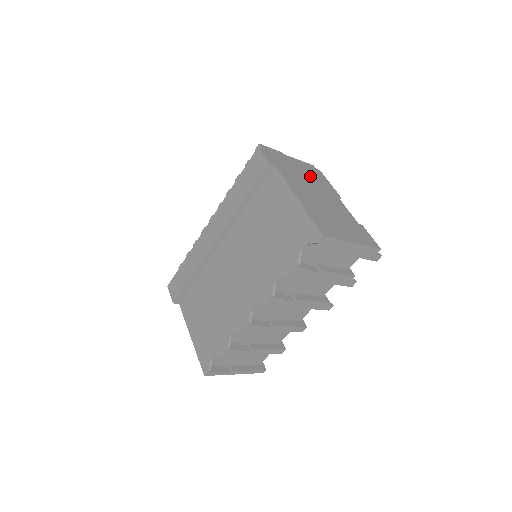
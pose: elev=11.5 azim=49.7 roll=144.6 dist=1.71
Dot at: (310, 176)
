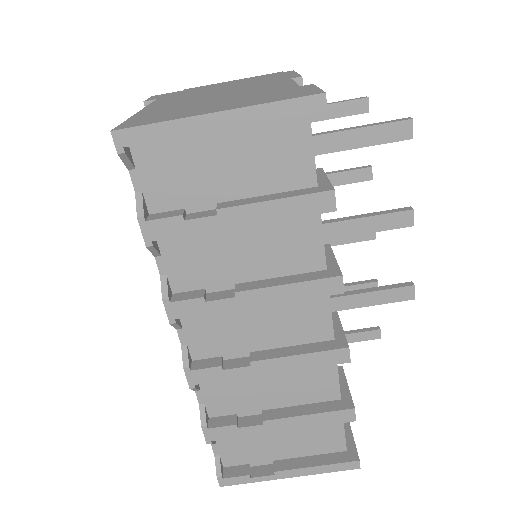
Dot at: (243, 83)
